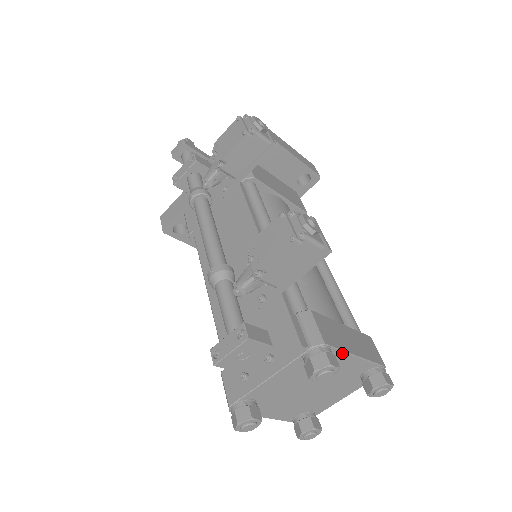
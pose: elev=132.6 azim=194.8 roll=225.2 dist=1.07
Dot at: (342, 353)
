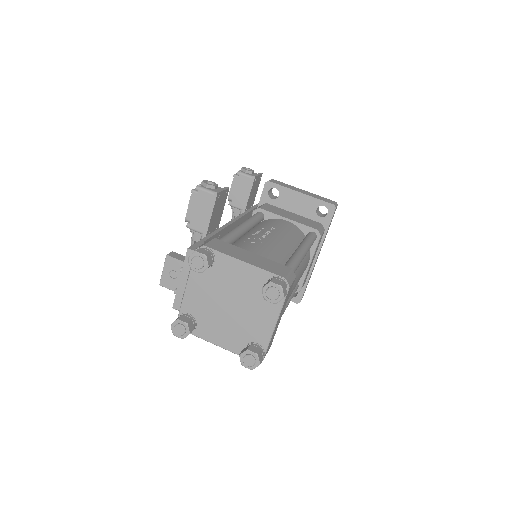
Dot at: (225, 257)
